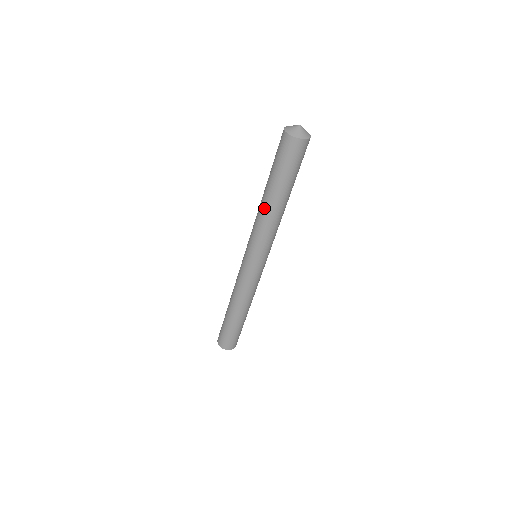
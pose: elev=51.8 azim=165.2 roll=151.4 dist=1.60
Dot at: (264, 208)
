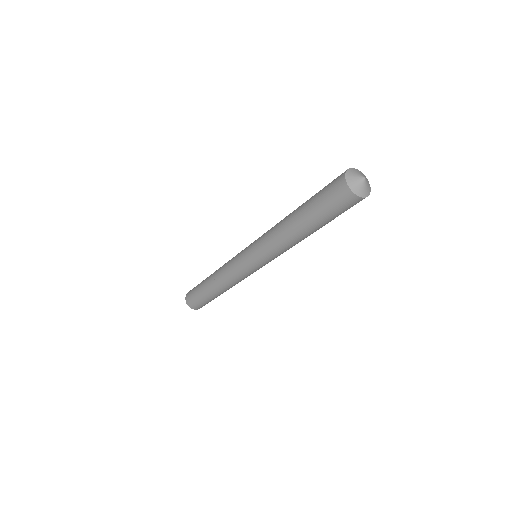
Dot at: (284, 221)
